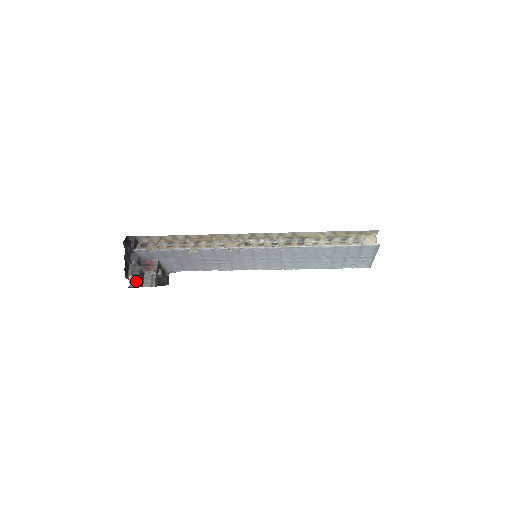
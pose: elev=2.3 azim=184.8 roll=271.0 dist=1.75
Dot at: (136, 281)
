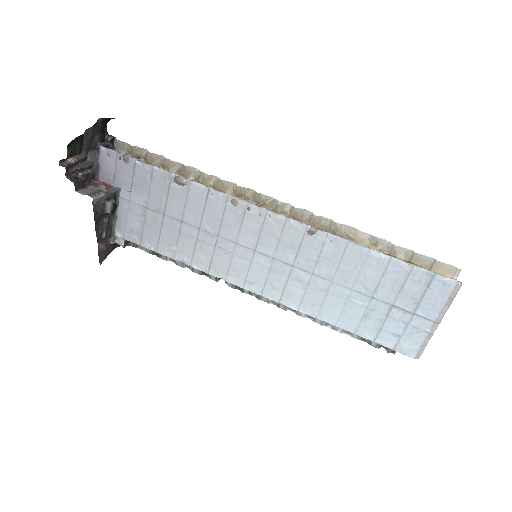
Dot at: (74, 175)
